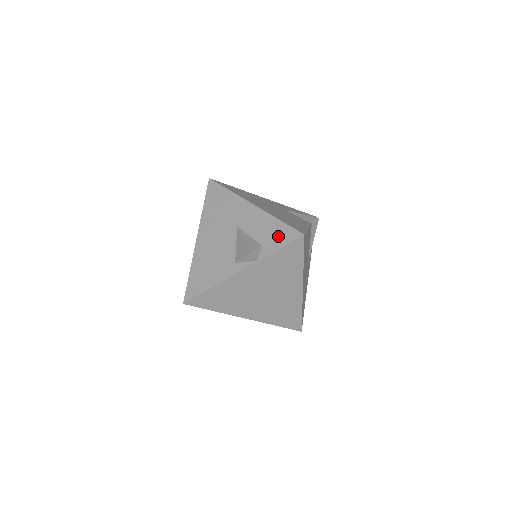
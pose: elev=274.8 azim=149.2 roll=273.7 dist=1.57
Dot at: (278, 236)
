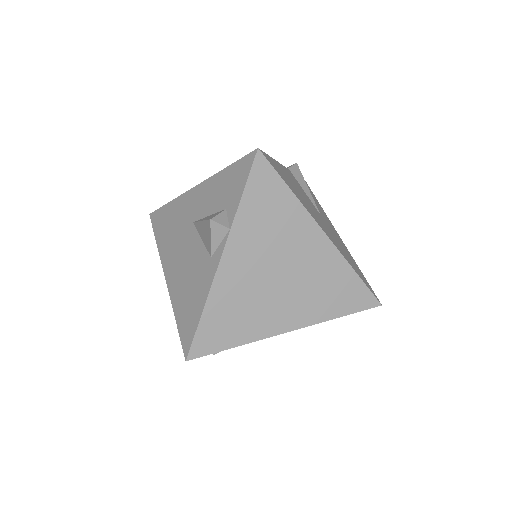
Dot at: (234, 182)
